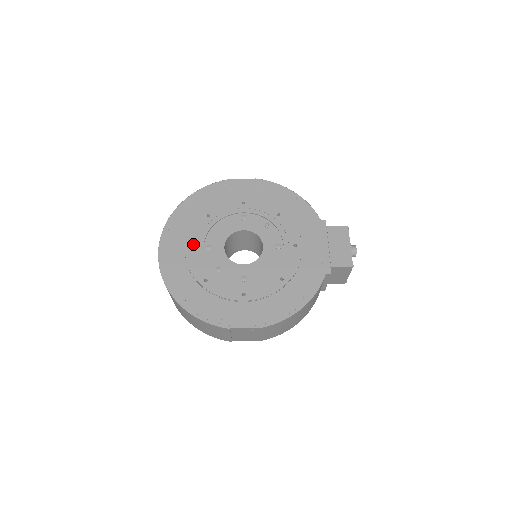
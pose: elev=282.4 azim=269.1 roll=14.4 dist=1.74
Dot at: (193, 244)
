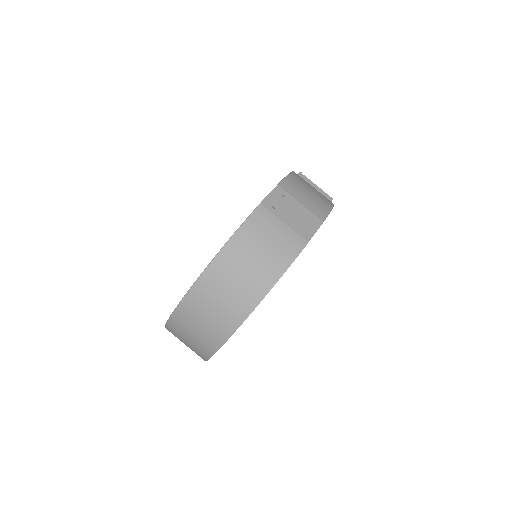
Dot at: occluded
